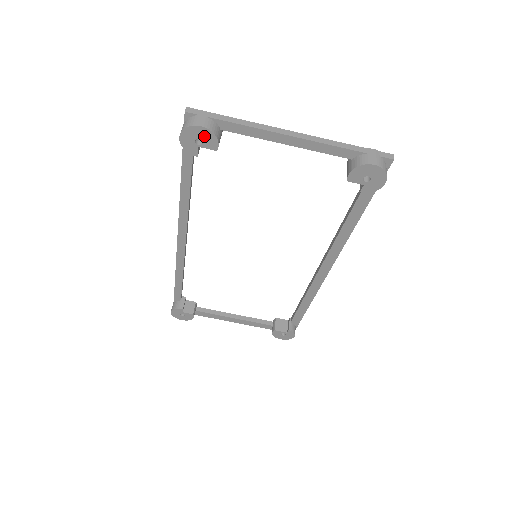
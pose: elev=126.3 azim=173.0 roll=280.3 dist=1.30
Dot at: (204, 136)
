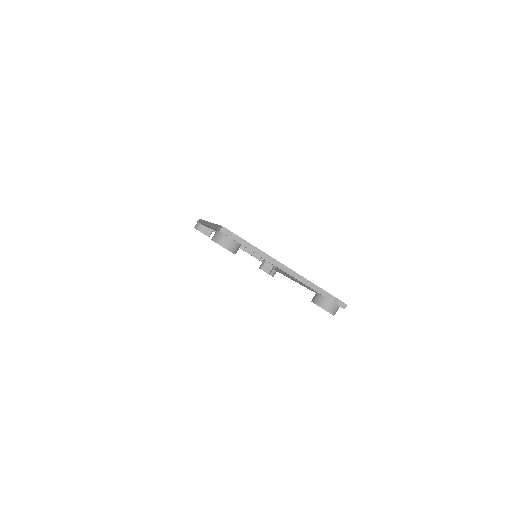
Dot at: occluded
